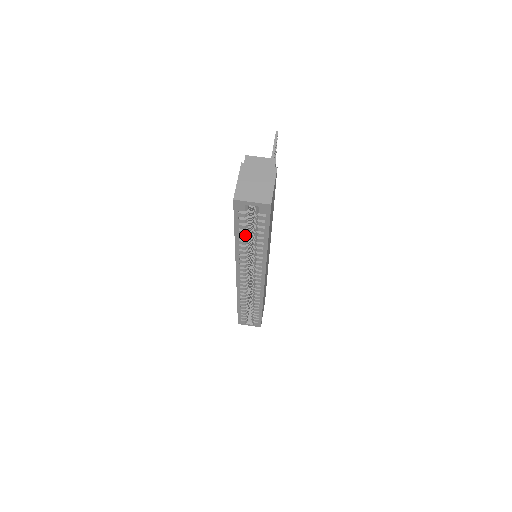
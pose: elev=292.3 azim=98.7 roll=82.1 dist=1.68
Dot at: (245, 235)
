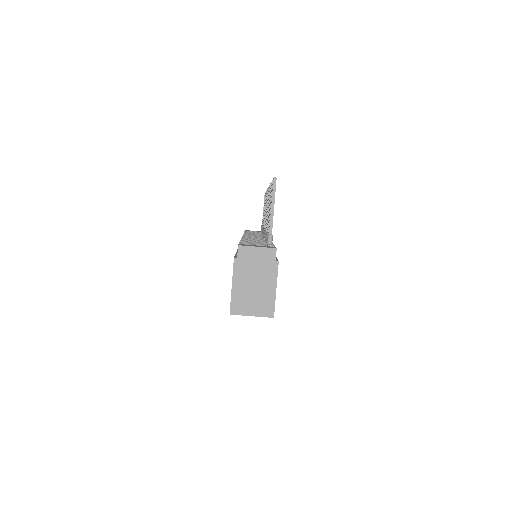
Dot at: occluded
